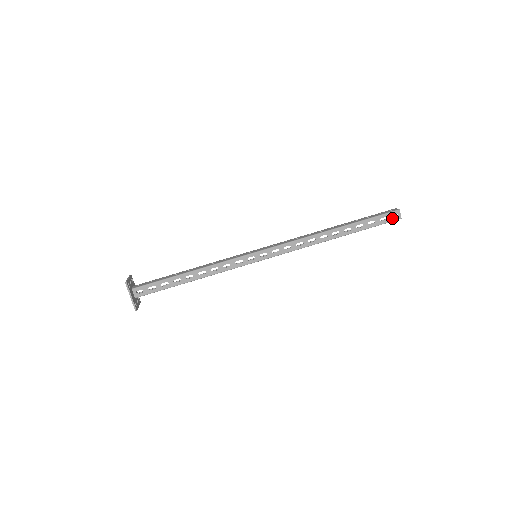
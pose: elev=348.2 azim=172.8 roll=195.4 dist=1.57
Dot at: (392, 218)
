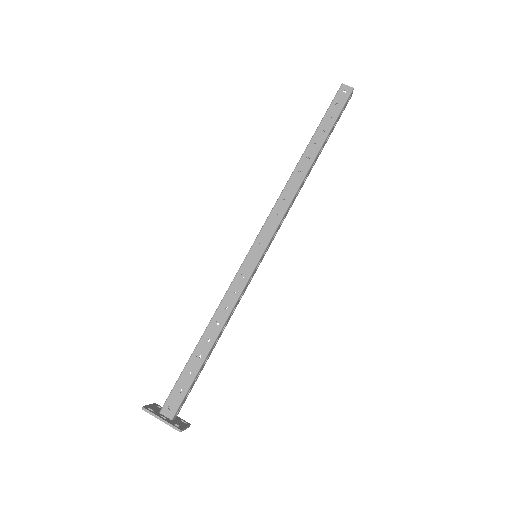
Dot at: (347, 103)
